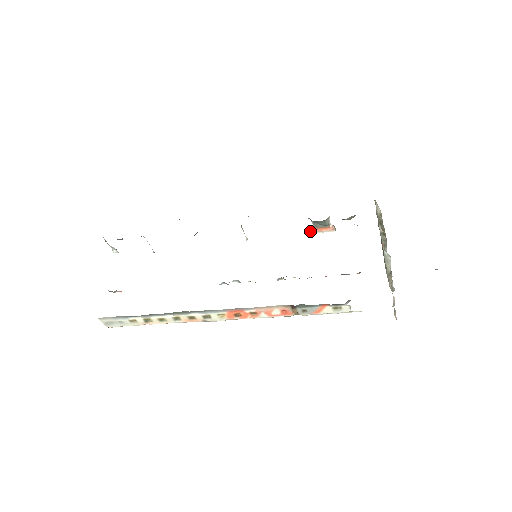
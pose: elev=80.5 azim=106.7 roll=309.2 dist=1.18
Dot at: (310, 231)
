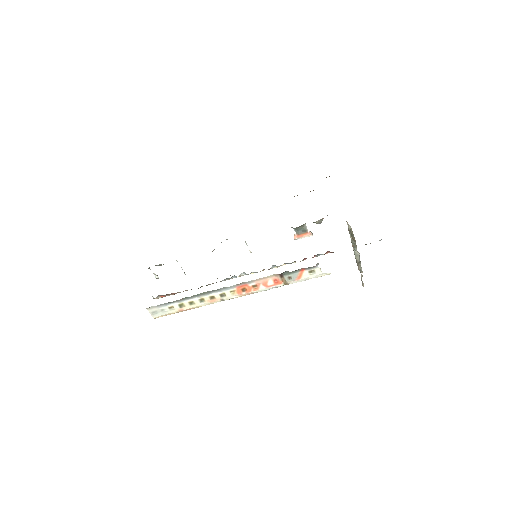
Dot at: (294, 238)
